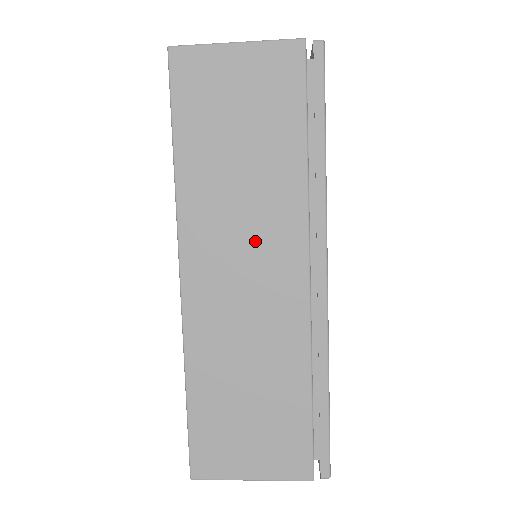
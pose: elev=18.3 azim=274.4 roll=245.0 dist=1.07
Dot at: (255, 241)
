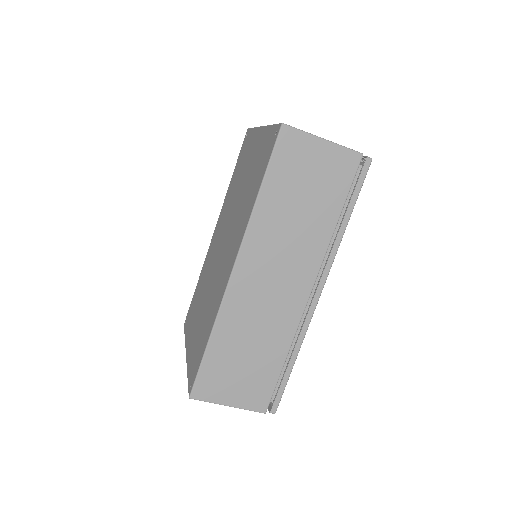
Dot at: (288, 263)
